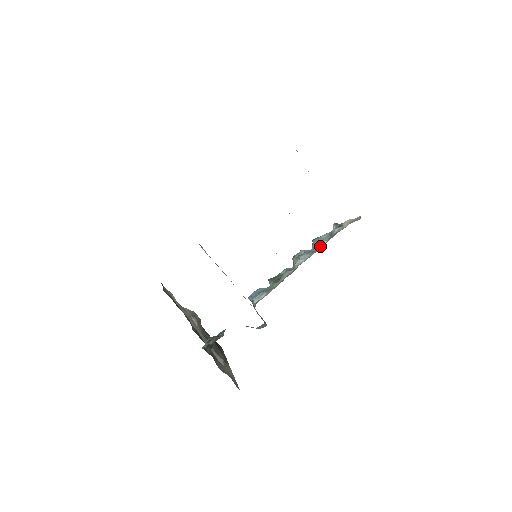
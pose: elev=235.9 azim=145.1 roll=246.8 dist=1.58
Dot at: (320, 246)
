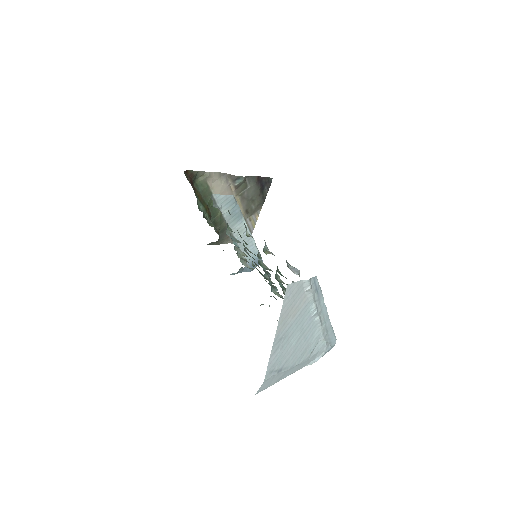
Dot at: occluded
